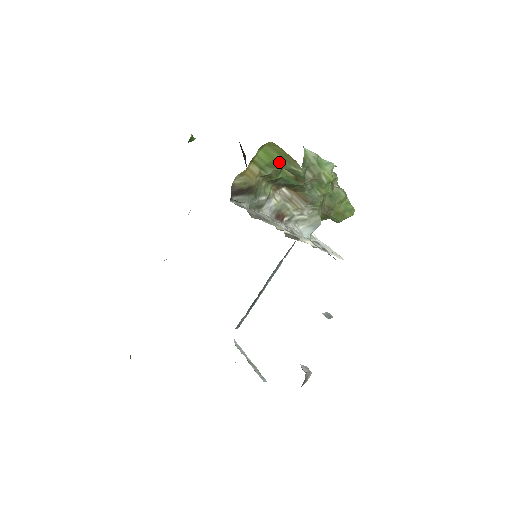
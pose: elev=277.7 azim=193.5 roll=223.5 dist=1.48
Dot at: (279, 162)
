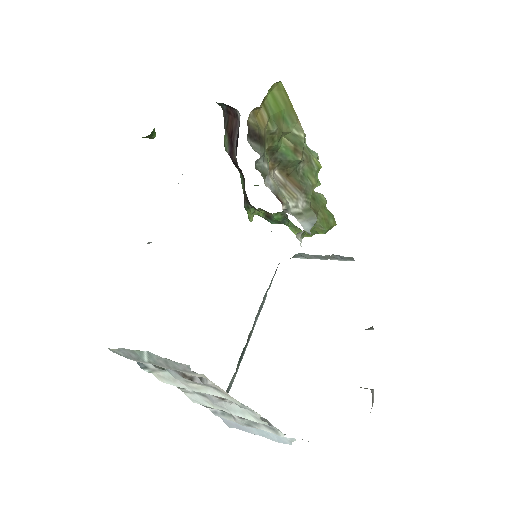
Dot at: (283, 119)
